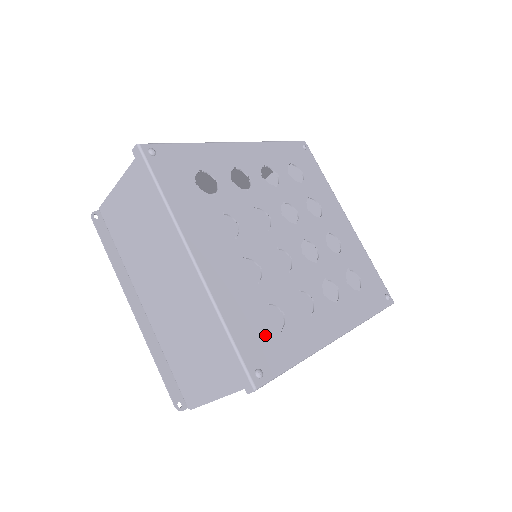
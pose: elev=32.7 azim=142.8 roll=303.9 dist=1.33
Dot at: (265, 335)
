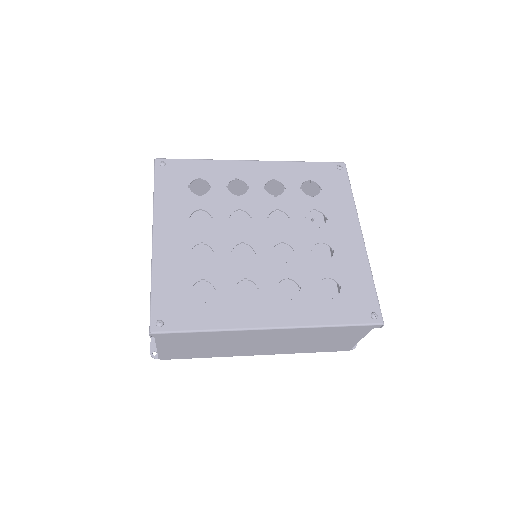
Dot at: (185, 300)
